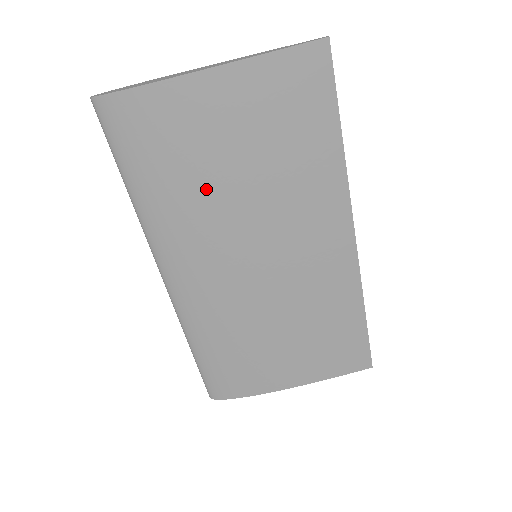
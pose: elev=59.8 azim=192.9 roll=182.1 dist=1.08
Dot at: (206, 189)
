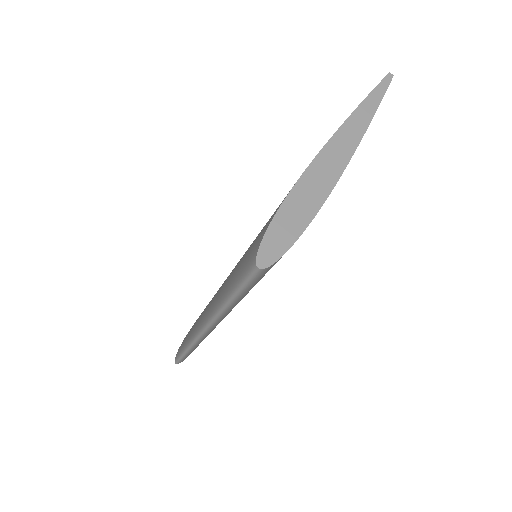
Dot at: occluded
